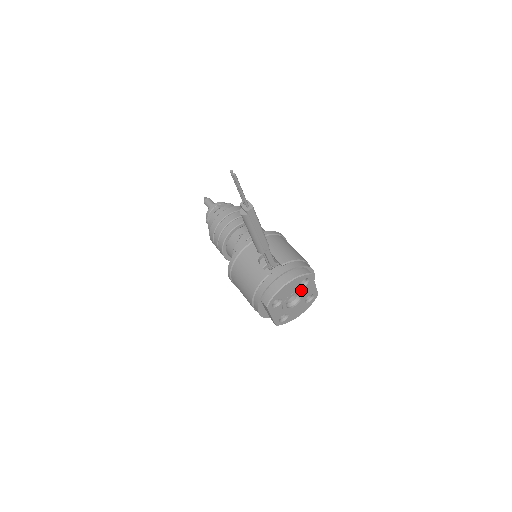
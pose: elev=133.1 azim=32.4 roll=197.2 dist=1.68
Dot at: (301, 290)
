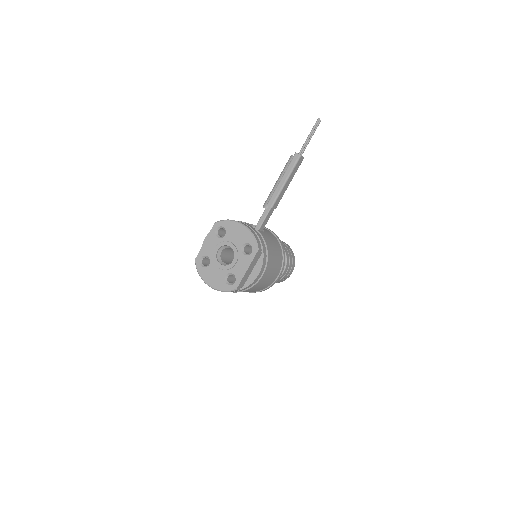
Dot at: (238, 254)
